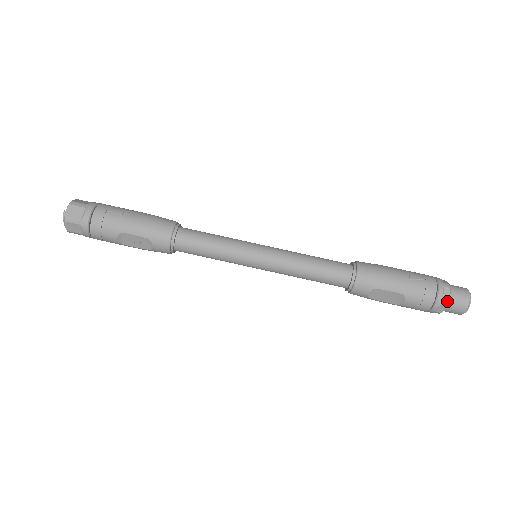
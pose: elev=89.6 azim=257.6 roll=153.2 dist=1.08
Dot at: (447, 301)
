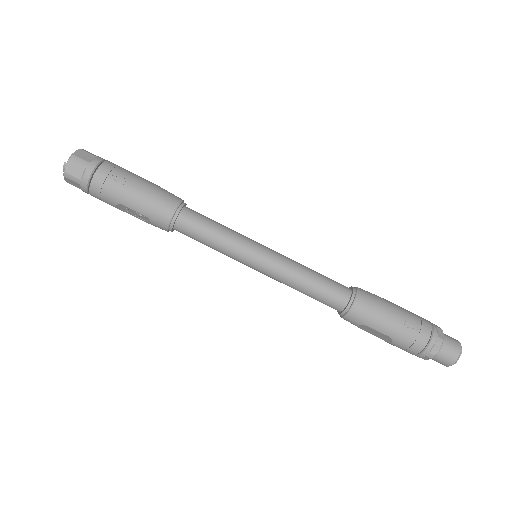
Dot at: (433, 356)
